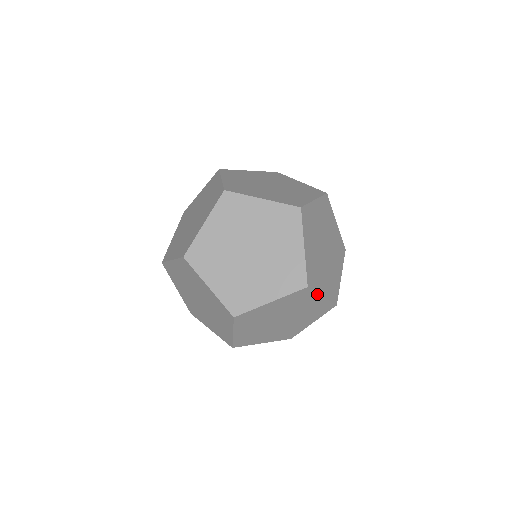
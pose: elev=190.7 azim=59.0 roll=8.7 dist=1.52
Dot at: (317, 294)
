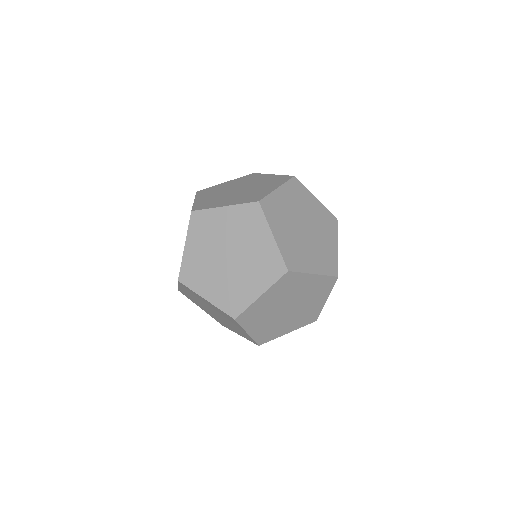
Dot at: (337, 238)
